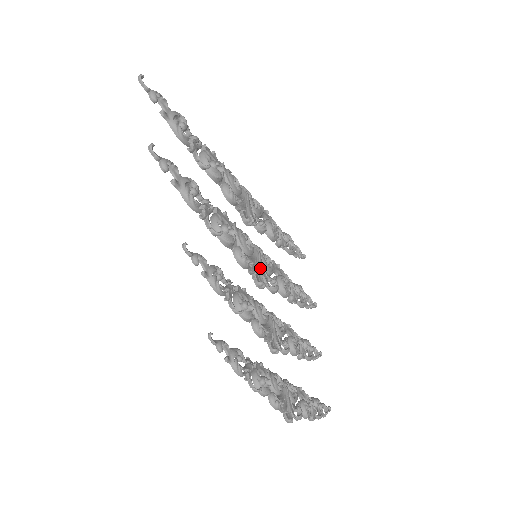
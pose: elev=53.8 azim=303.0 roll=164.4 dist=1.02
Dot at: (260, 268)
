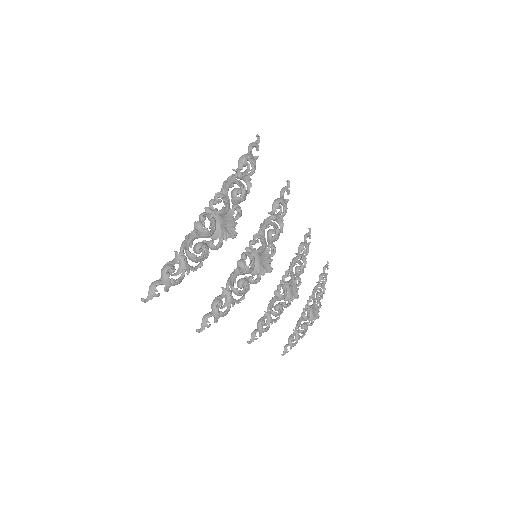
Dot at: (263, 261)
